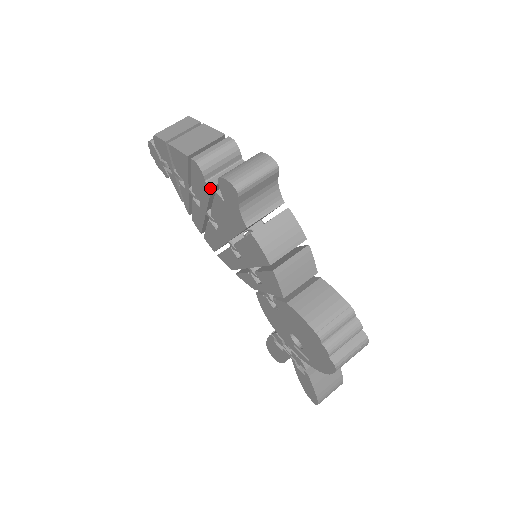
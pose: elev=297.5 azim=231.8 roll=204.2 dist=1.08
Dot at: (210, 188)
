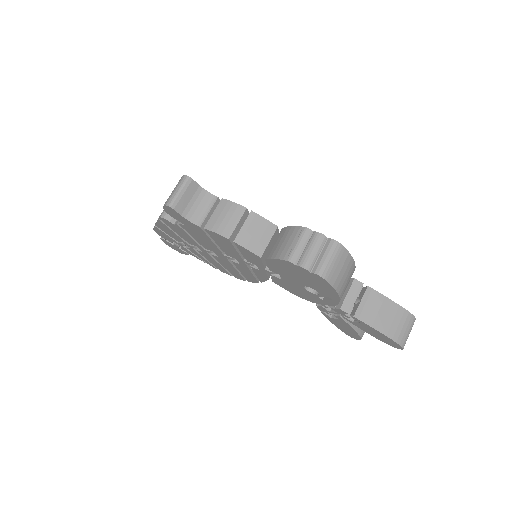
Dot at: (178, 226)
